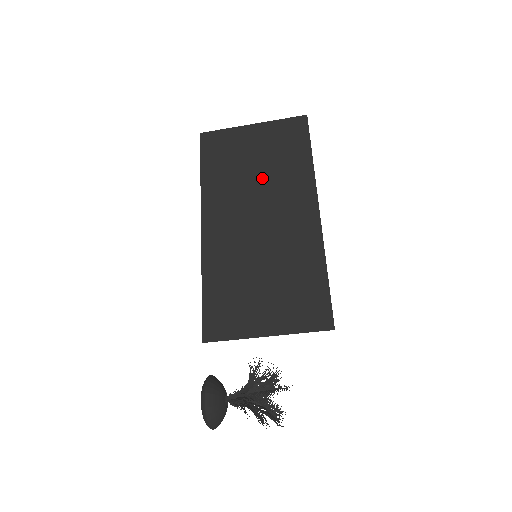
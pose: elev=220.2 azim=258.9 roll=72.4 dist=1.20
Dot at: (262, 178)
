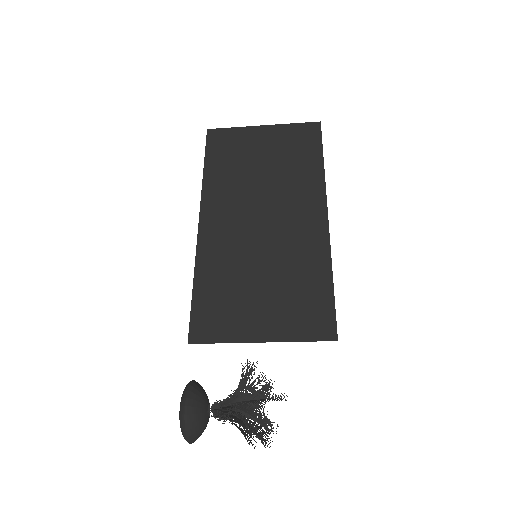
Dot at: (269, 178)
